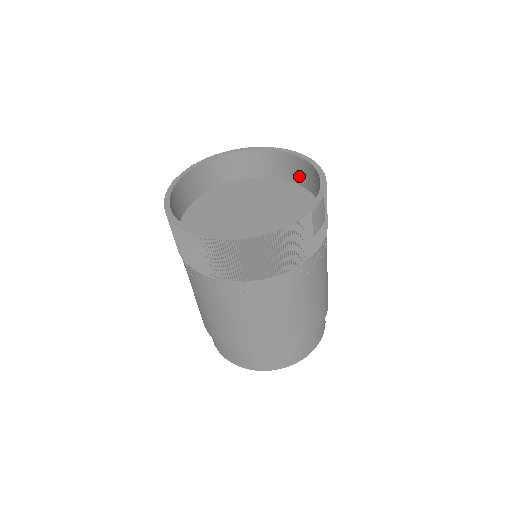
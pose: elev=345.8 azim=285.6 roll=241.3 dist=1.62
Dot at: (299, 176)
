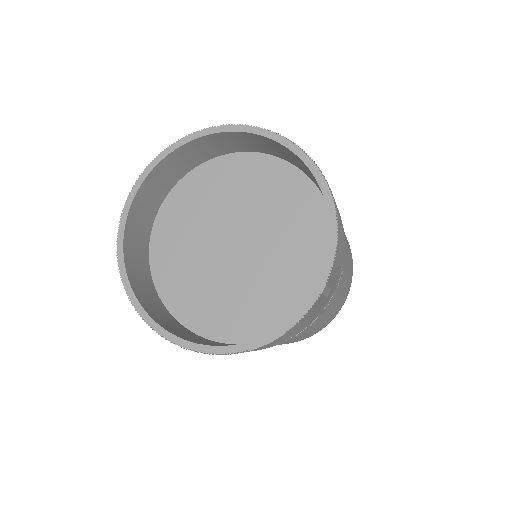
Dot at: occluded
